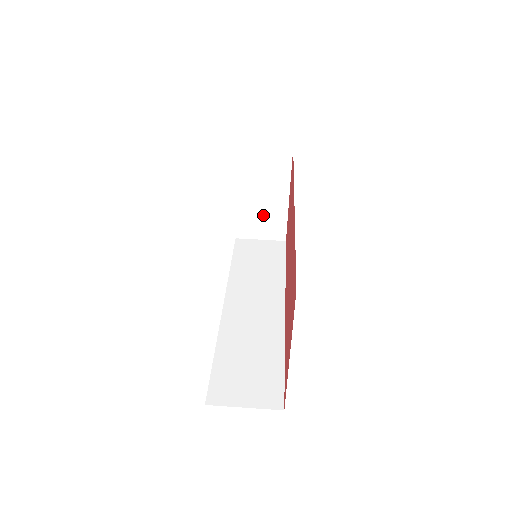
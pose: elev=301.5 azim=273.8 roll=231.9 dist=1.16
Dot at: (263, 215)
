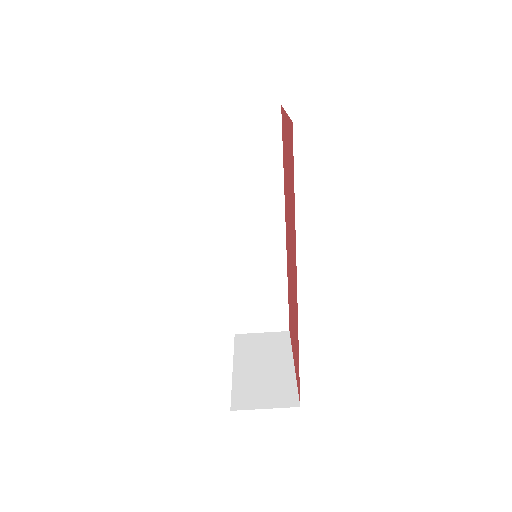
Dot at: occluded
